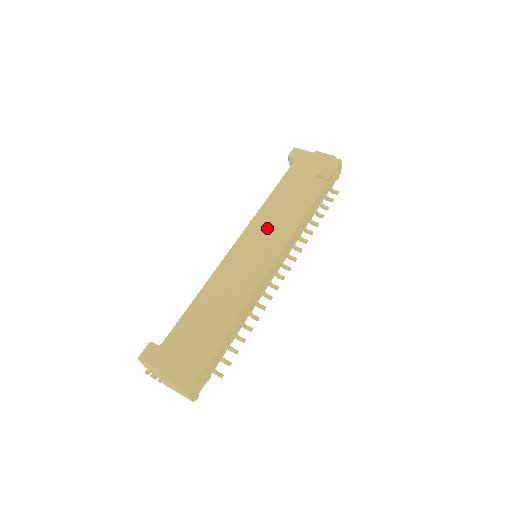
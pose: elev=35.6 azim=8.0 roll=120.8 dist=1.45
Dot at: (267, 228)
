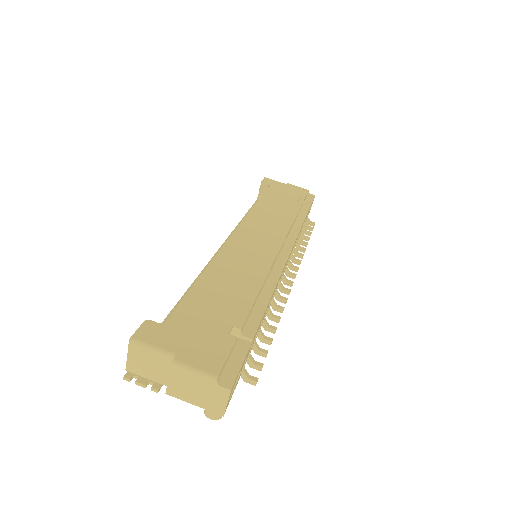
Dot at: (267, 228)
